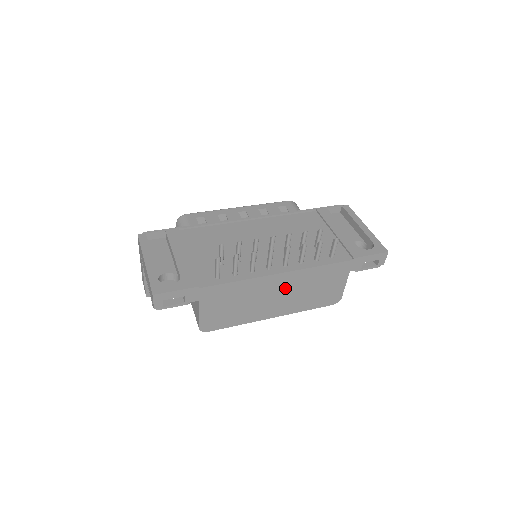
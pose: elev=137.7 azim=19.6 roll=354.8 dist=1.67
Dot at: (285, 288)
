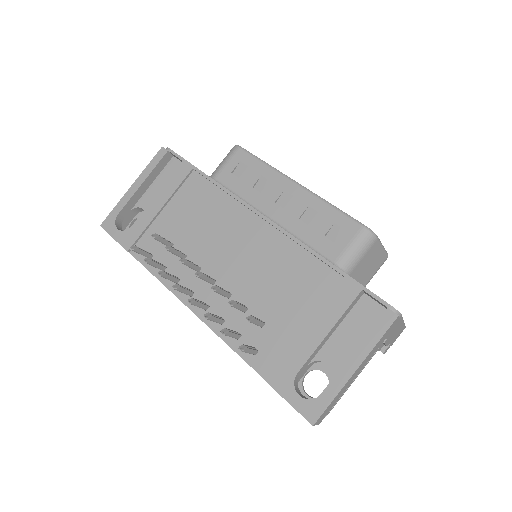
Dot at: occluded
